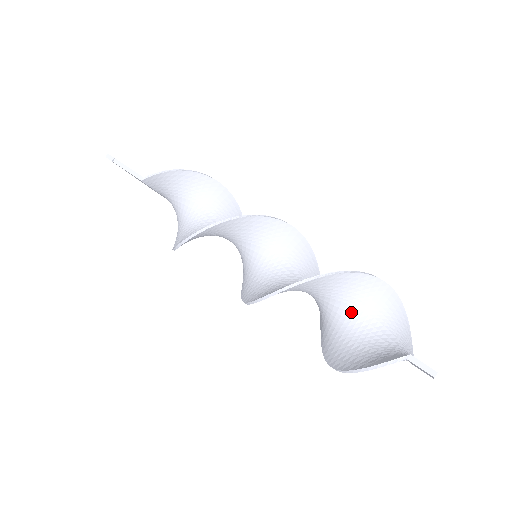
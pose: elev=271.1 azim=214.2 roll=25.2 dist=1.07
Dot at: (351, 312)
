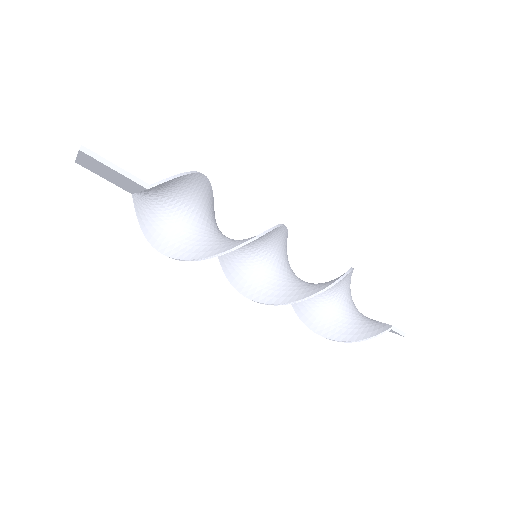
Dot at: (335, 295)
